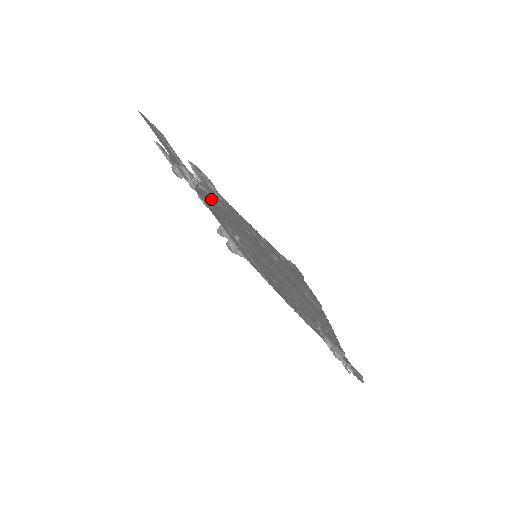
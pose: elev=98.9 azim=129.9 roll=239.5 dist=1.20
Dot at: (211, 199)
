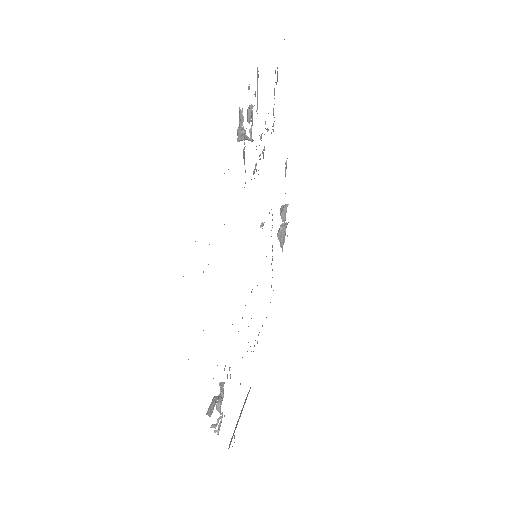
Dot at: occluded
